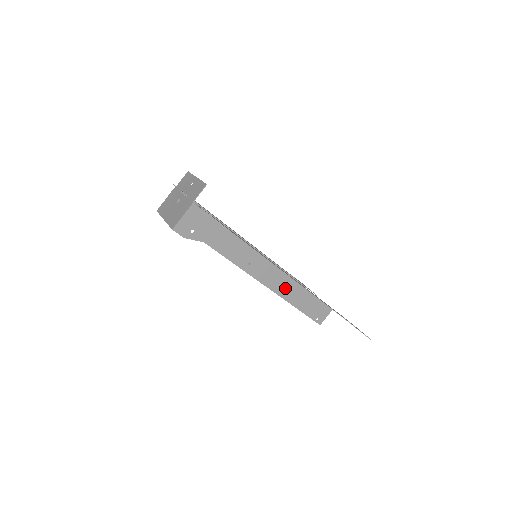
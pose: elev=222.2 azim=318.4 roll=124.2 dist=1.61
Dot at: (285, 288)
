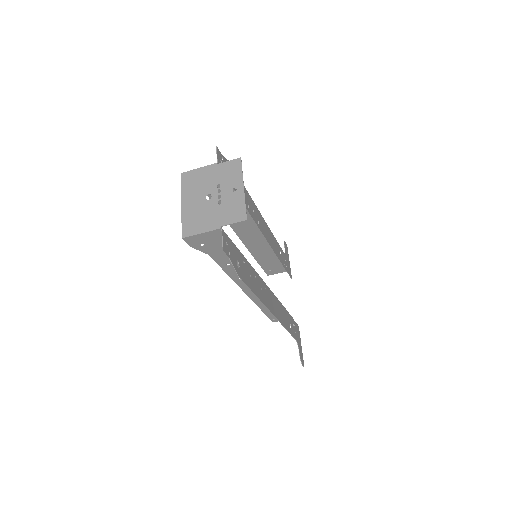
Dot at: occluded
